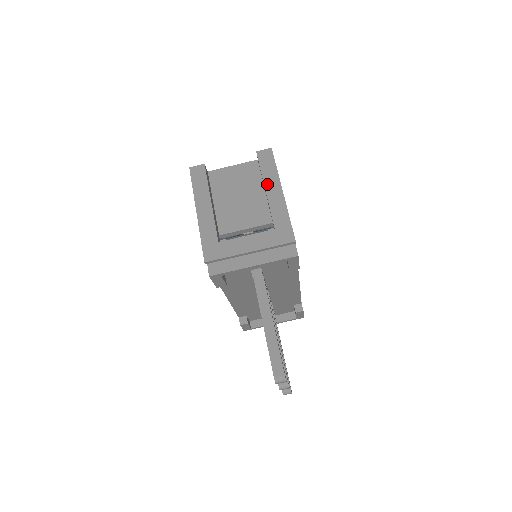
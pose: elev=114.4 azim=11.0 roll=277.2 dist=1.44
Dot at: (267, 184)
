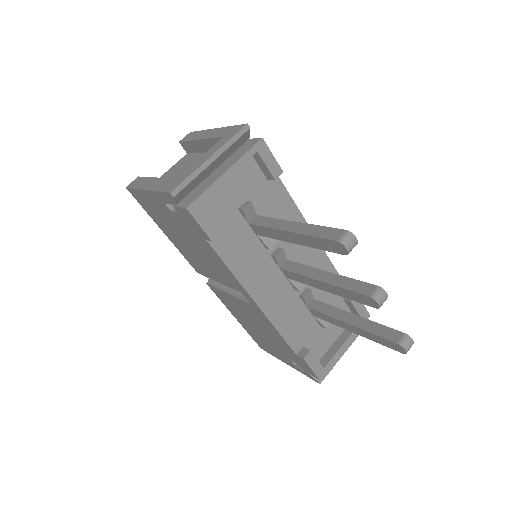
Dot at: (199, 138)
